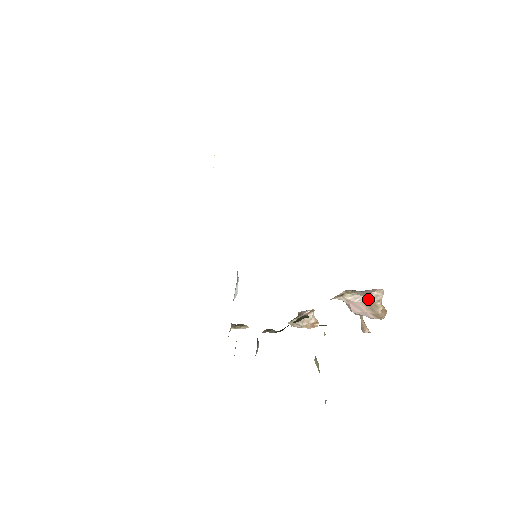
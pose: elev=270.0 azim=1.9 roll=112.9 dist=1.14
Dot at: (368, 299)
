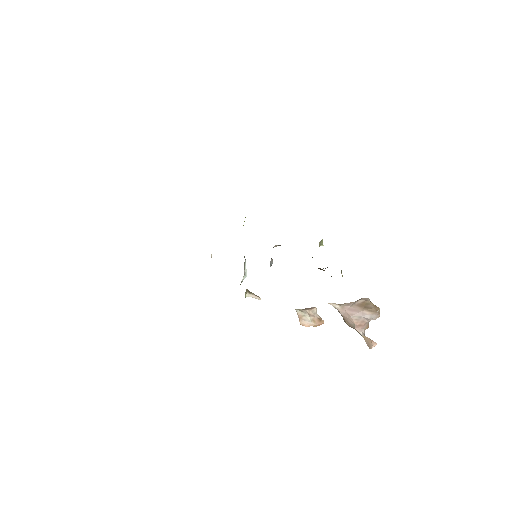
Dot at: (359, 302)
